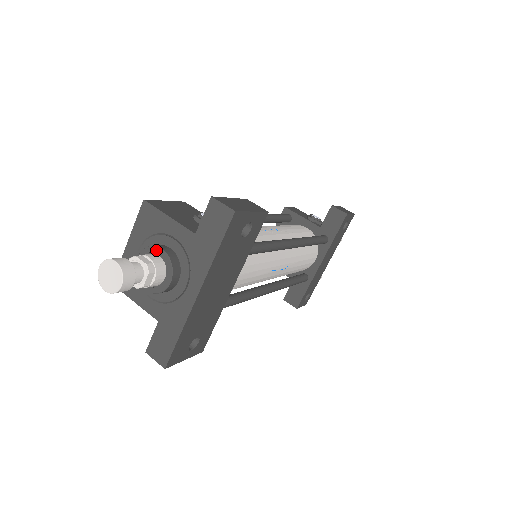
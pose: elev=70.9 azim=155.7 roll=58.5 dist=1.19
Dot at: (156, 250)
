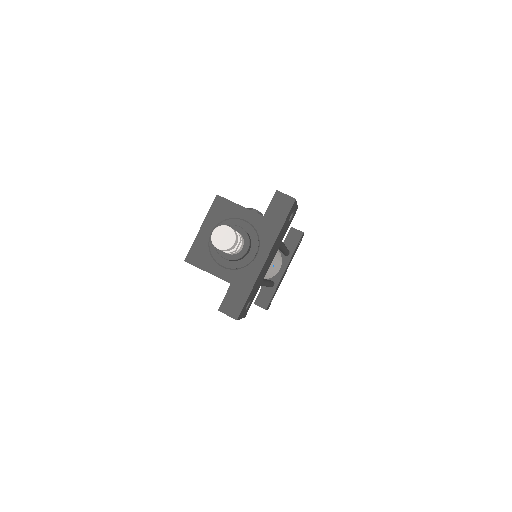
Dot at: (235, 228)
